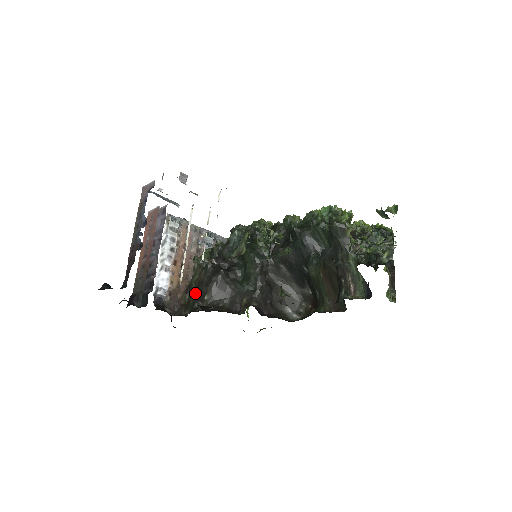
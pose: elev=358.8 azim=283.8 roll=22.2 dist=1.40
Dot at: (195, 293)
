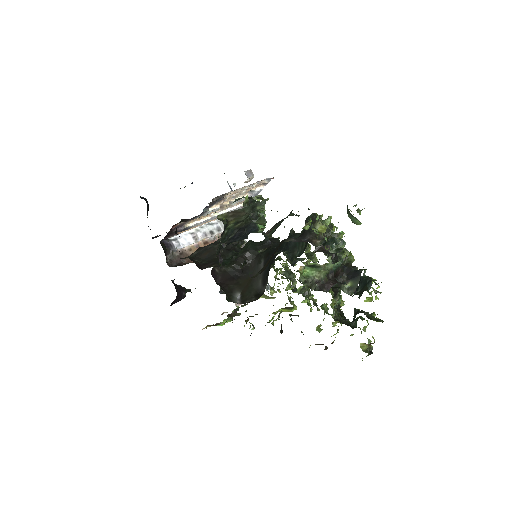
Dot at: occluded
